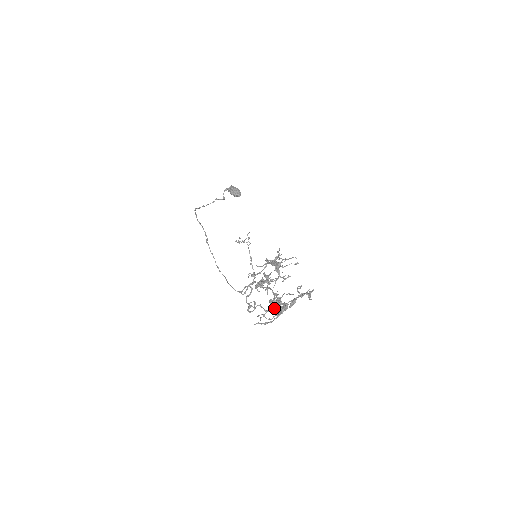
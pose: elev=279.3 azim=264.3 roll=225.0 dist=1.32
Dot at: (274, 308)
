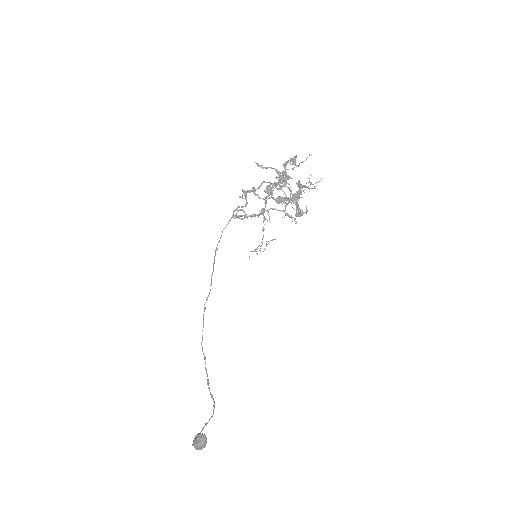
Dot at: (271, 184)
